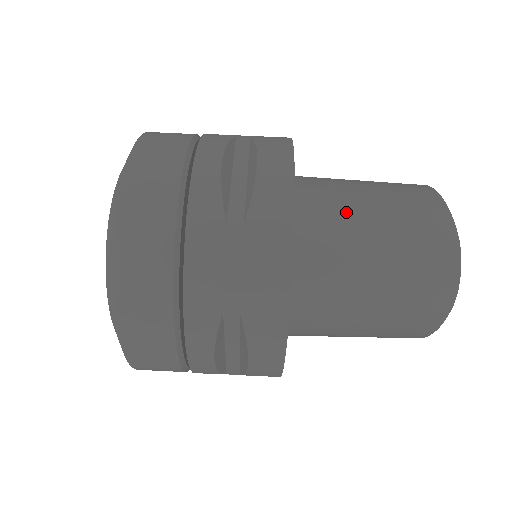
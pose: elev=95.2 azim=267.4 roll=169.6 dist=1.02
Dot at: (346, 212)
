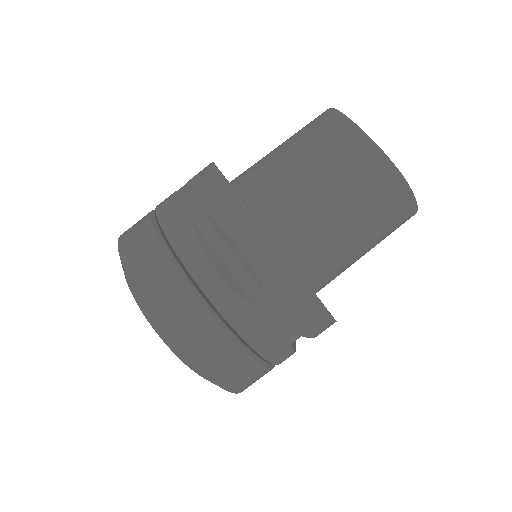
Dot at: (312, 212)
